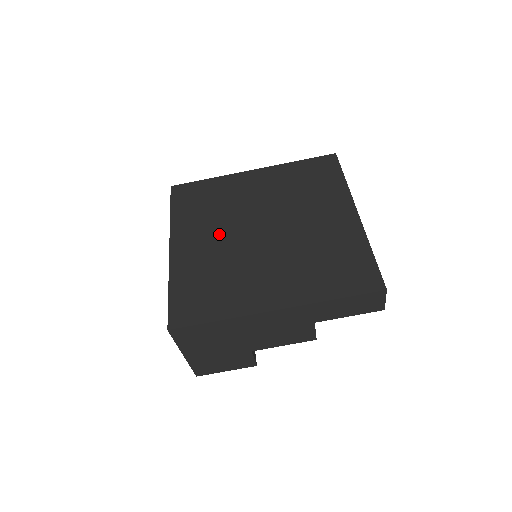
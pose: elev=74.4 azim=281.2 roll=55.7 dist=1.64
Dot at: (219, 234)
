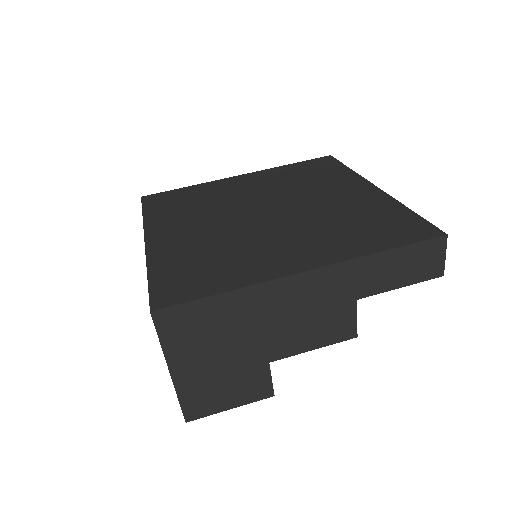
Dot at: (210, 221)
